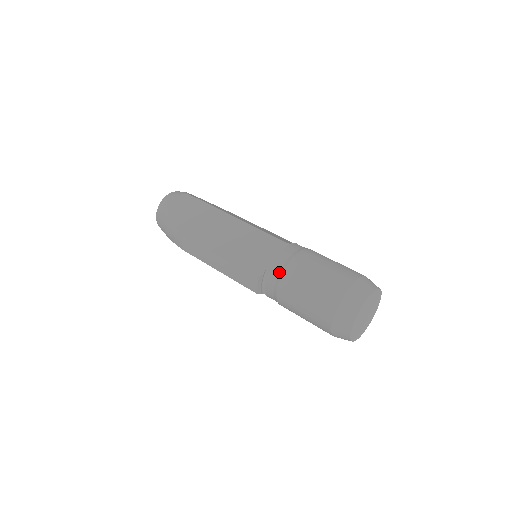
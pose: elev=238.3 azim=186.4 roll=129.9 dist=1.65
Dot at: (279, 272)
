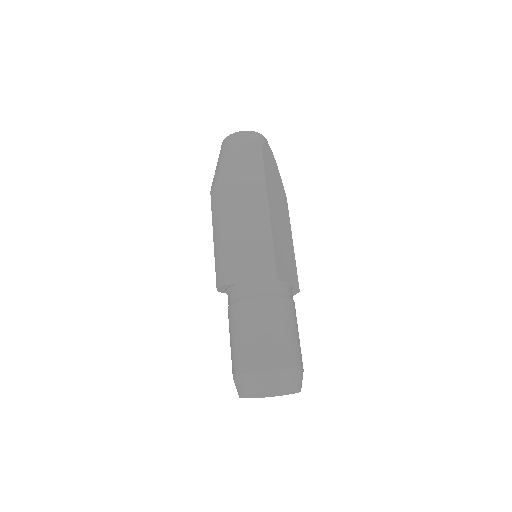
Dot at: (245, 296)
